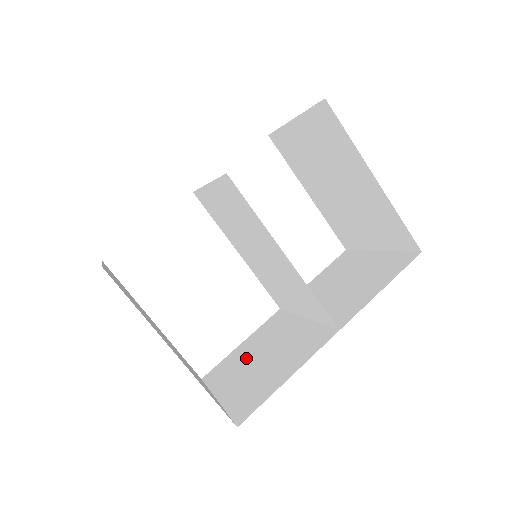
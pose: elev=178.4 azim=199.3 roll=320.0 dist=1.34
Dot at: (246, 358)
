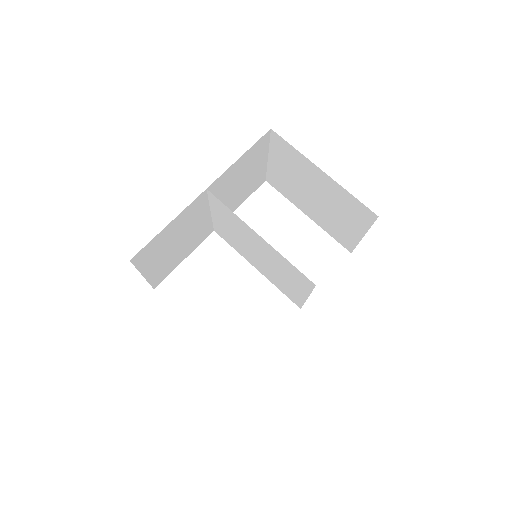
Dot at: occluded
